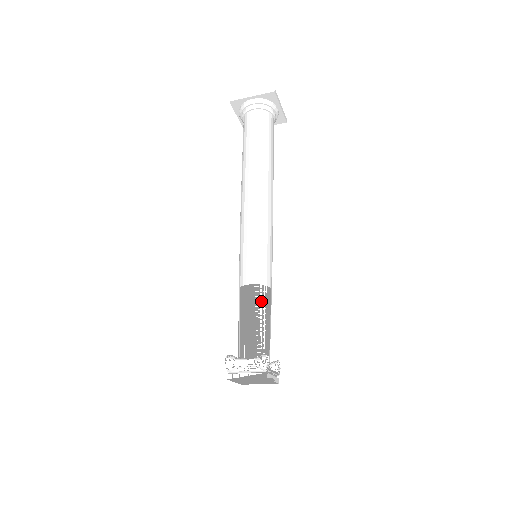
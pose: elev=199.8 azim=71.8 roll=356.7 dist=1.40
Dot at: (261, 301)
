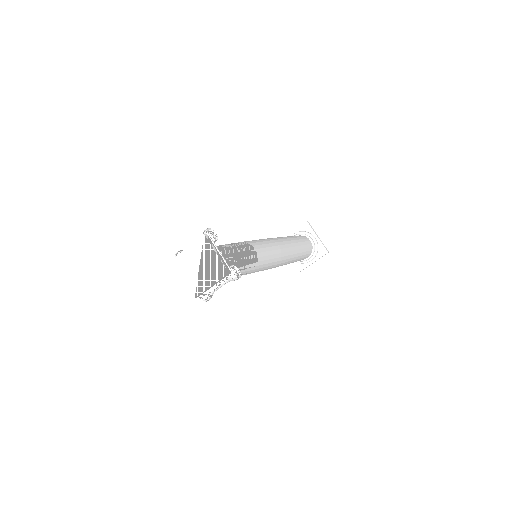
Dot at: (237, 243)
